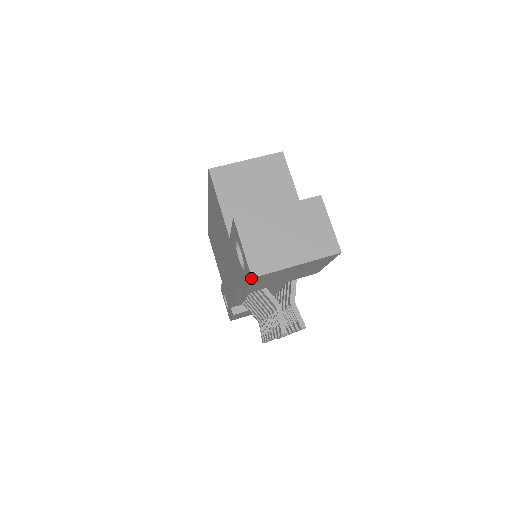
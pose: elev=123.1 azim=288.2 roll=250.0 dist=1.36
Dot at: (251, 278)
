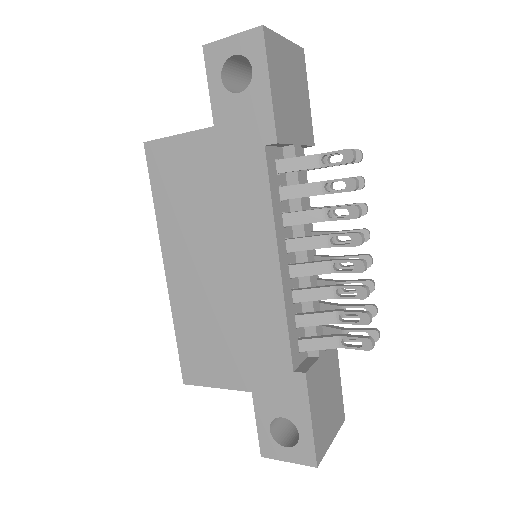
Dot at: (262, 29)
